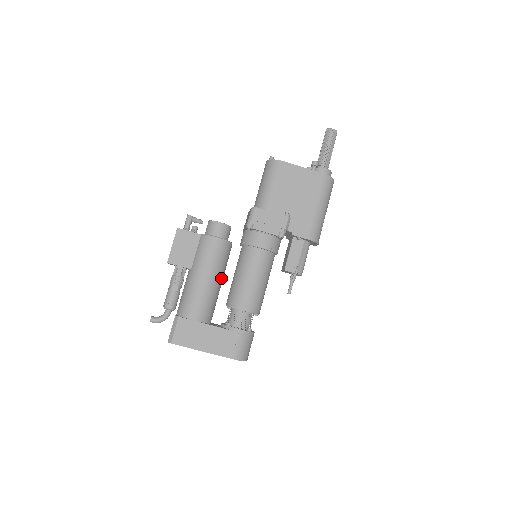
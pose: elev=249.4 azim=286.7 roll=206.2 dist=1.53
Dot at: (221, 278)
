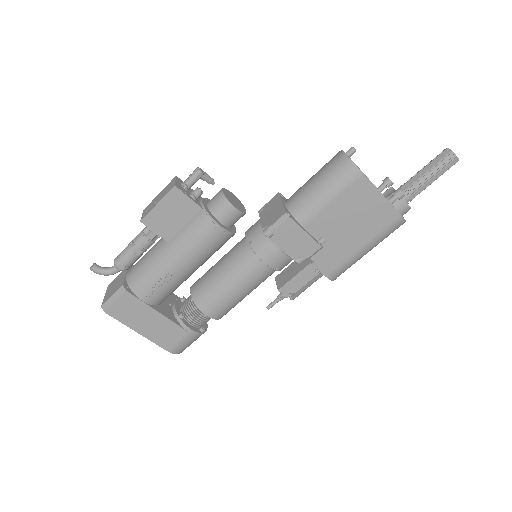
Dot at: occluded
